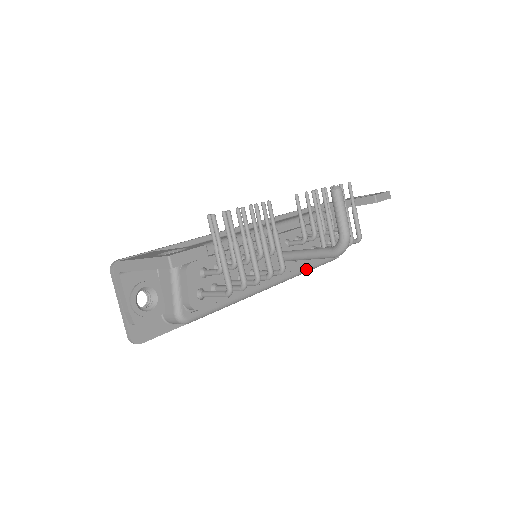
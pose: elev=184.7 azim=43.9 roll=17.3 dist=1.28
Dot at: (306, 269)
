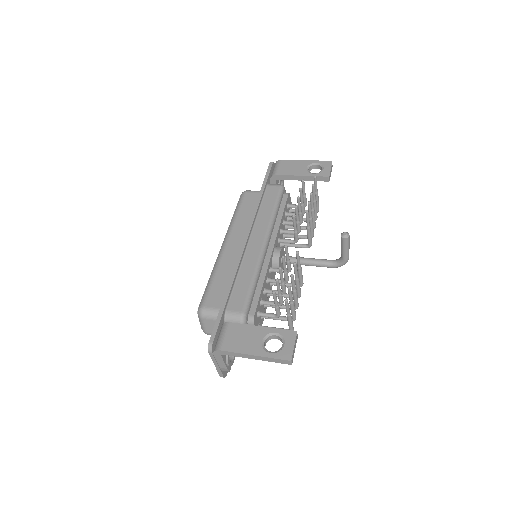
Dot at: occluded
